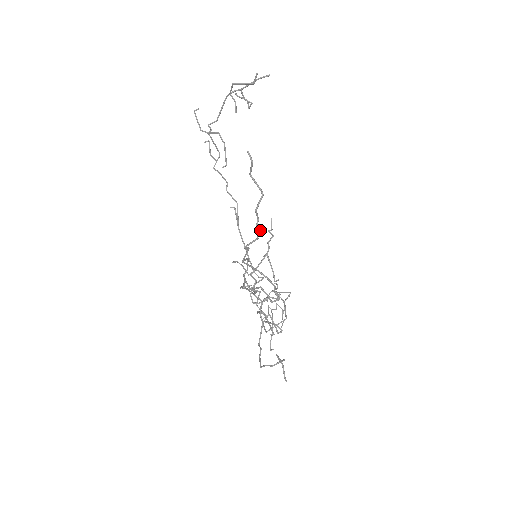
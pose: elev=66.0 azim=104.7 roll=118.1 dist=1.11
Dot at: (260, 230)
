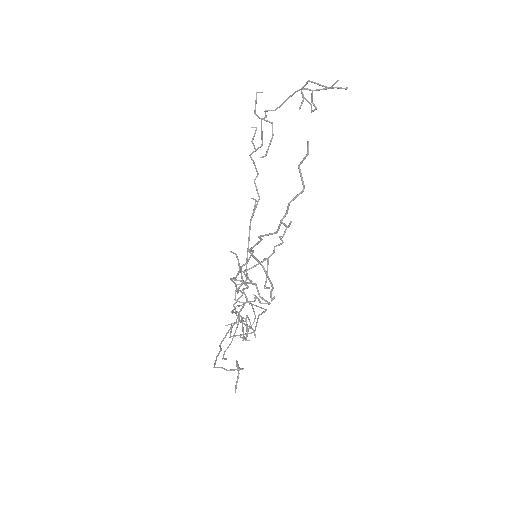
Dot at: (284, 224)
